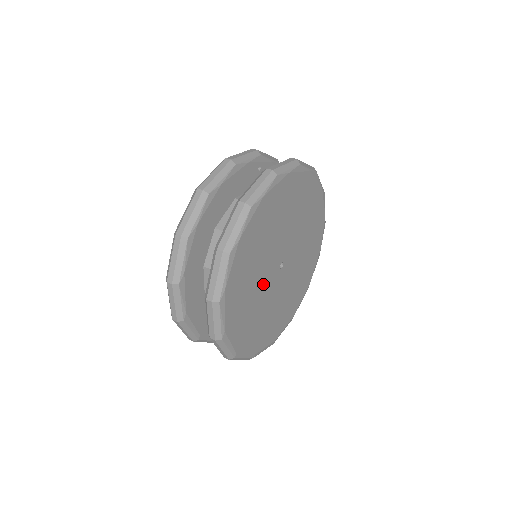
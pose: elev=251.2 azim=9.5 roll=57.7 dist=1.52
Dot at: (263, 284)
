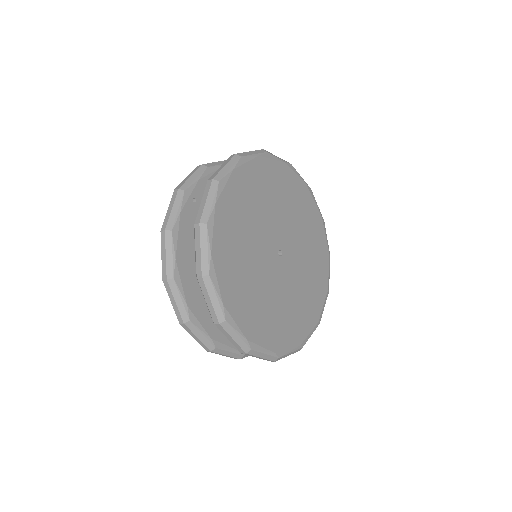
Dot at: (276, 286)
